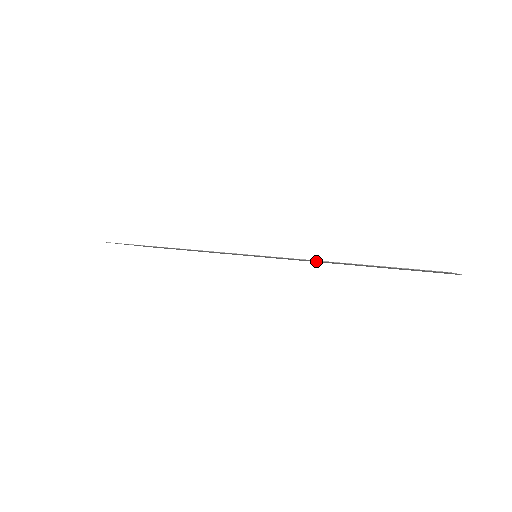
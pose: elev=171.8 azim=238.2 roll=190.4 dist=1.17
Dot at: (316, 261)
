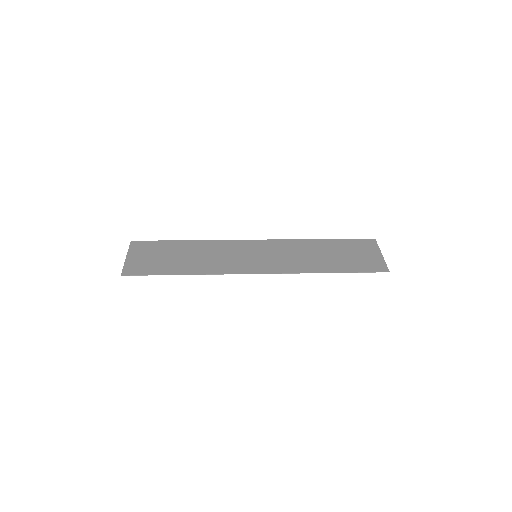
Dot at: (303, 258)
